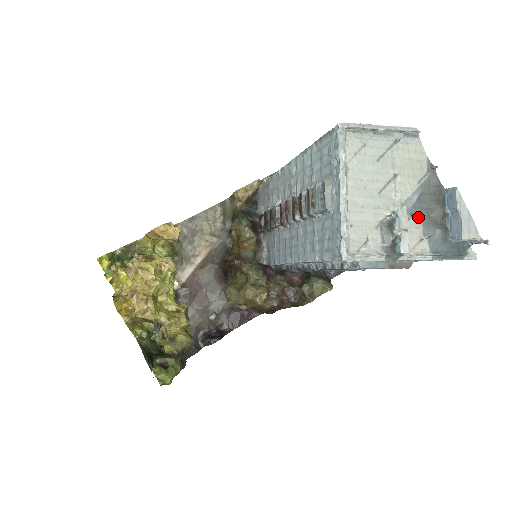
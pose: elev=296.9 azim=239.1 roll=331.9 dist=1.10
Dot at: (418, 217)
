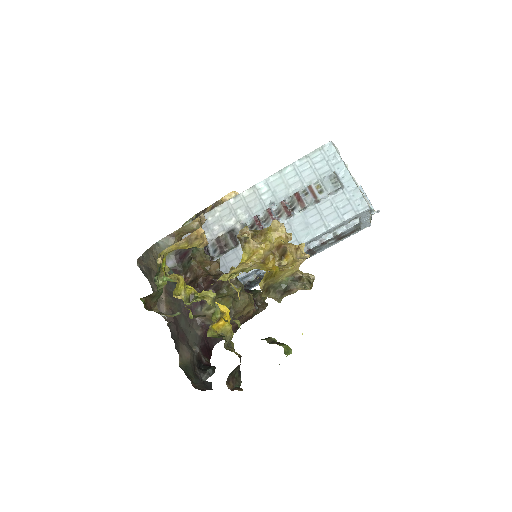
Dot at: occluded
